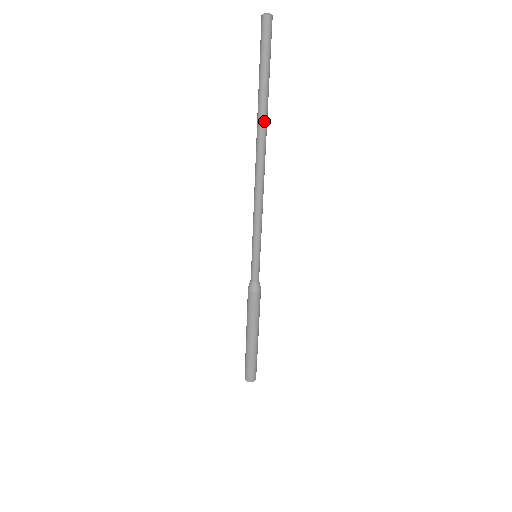
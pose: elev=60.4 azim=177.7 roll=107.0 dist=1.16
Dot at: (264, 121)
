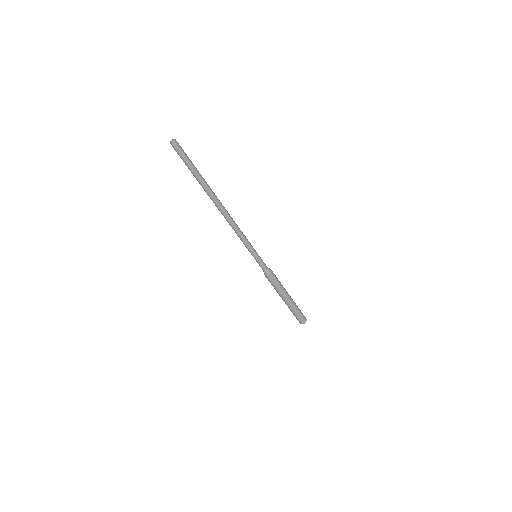
Dot at: (209, 190)
